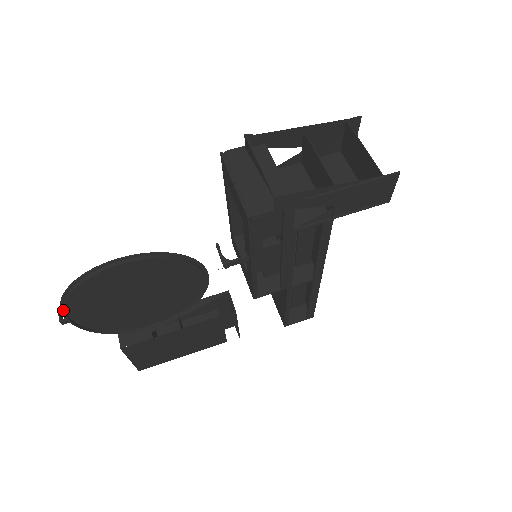
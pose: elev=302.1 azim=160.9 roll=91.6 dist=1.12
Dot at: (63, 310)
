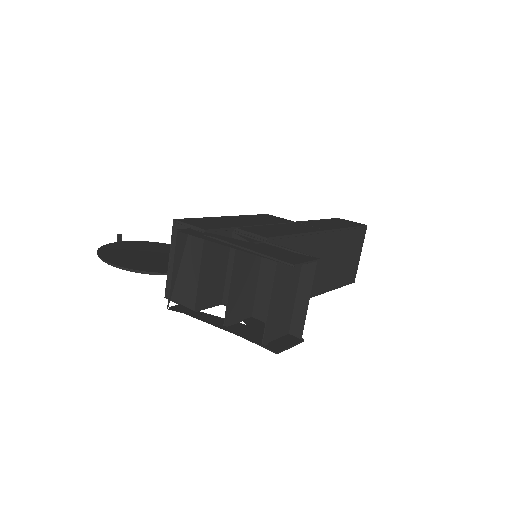
Dot at: (112, 244)
